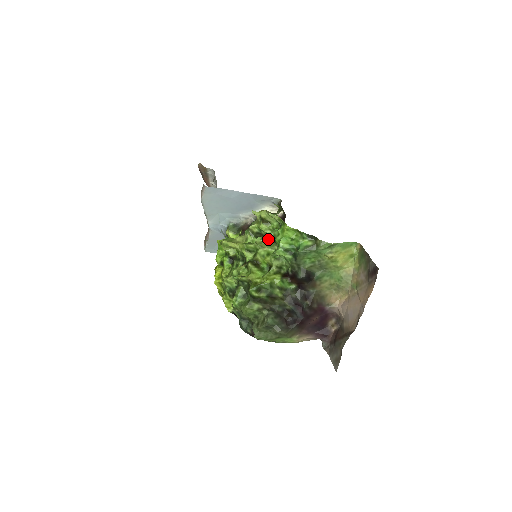
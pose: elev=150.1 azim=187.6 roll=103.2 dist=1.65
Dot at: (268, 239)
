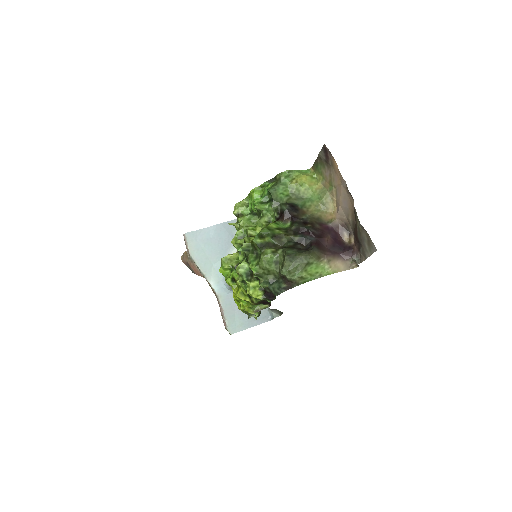
Dot at: (247, 216)
